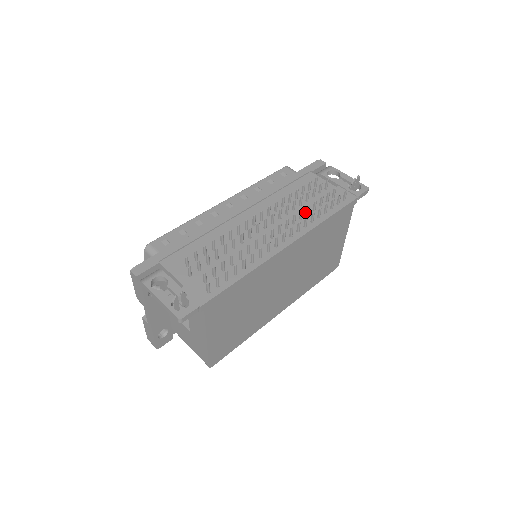
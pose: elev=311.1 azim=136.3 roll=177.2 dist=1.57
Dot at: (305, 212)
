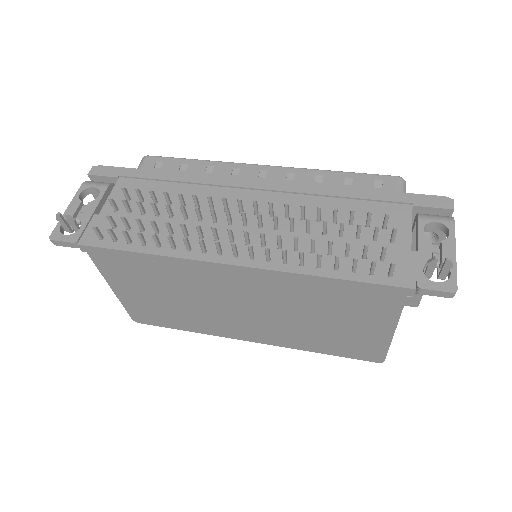
Dot at: (315, 246)
